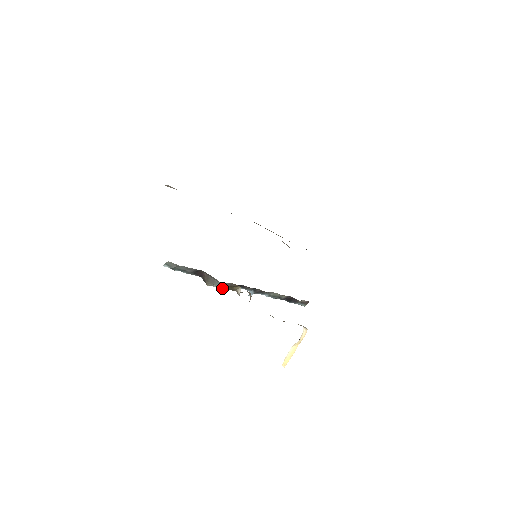
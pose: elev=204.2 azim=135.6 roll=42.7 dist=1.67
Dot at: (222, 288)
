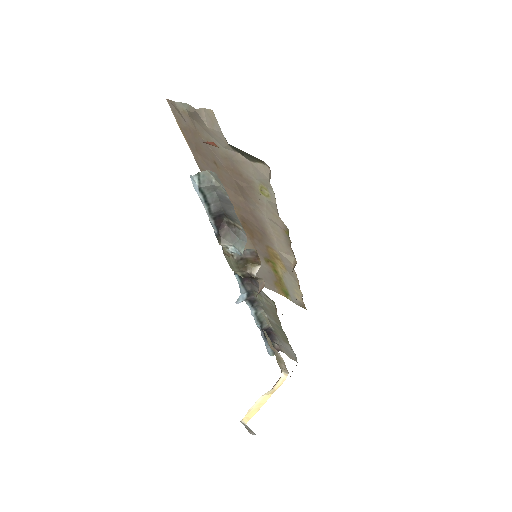
Dot at: (235, 258)
